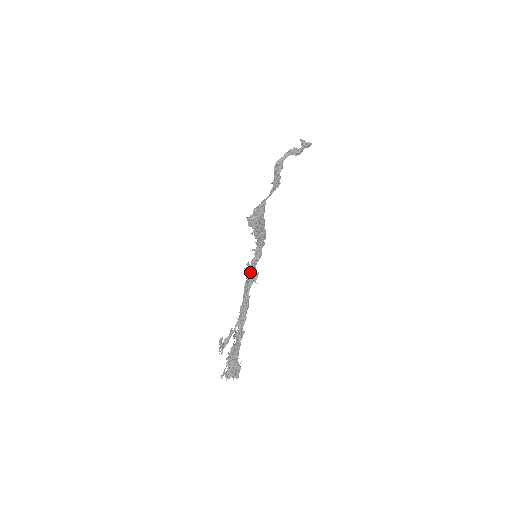
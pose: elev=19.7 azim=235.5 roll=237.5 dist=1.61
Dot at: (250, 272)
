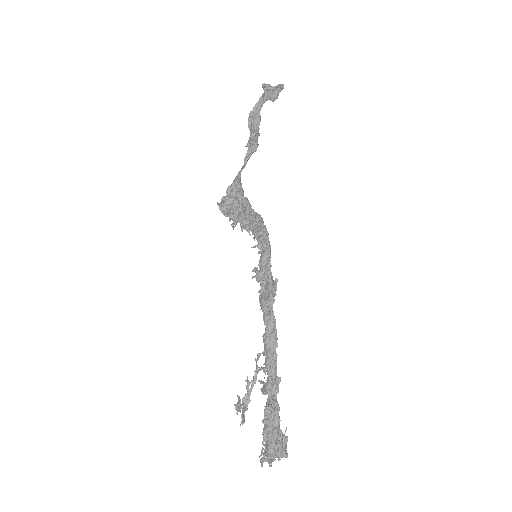
Dot at: (265, 281)
